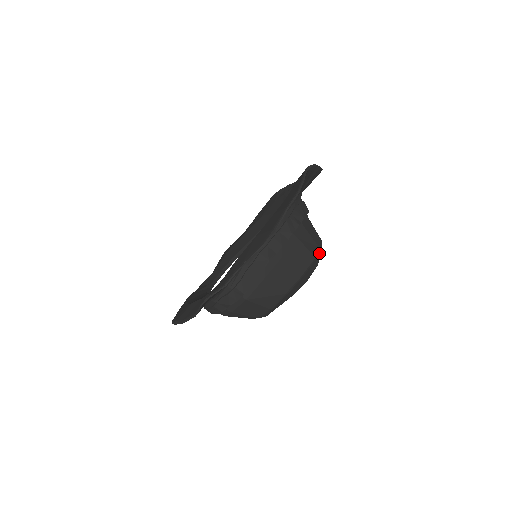
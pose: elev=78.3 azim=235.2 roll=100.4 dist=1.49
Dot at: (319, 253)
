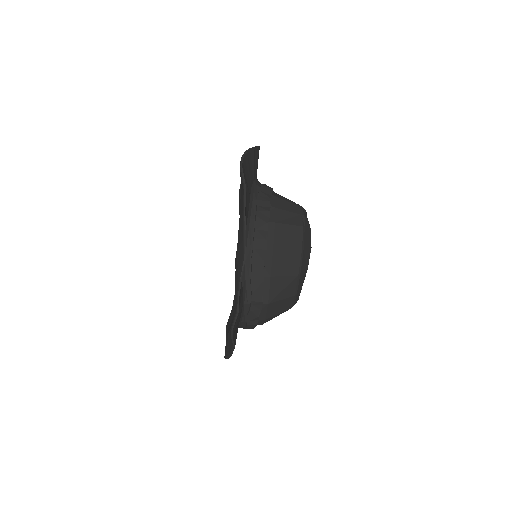
Dot at: (304, 220)
